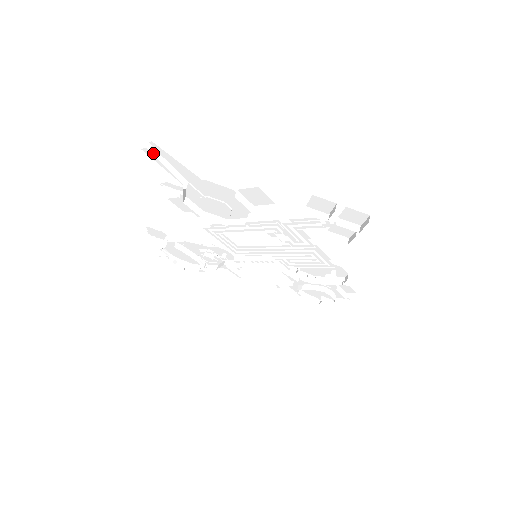
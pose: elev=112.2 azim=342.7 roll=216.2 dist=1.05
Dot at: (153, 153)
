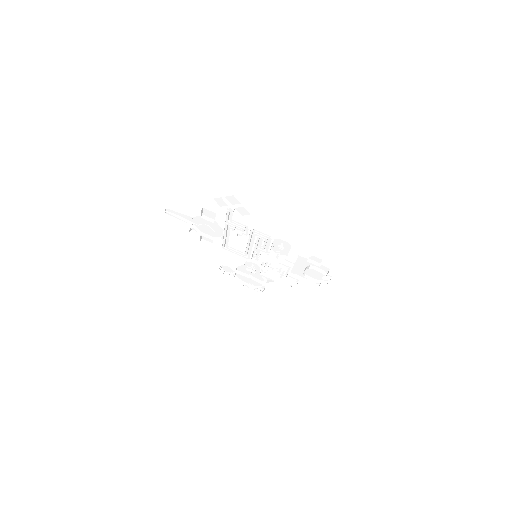
Dot at: (170, 213)
